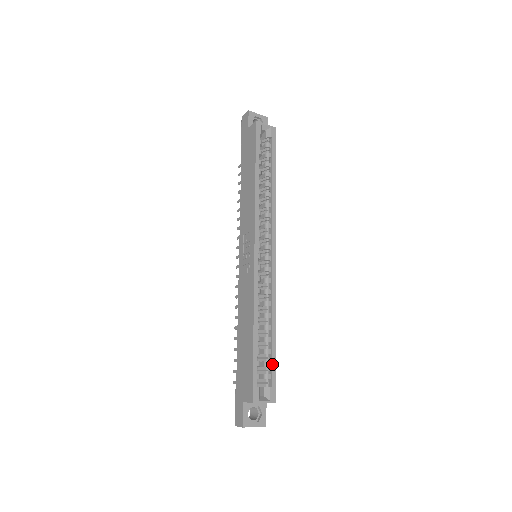
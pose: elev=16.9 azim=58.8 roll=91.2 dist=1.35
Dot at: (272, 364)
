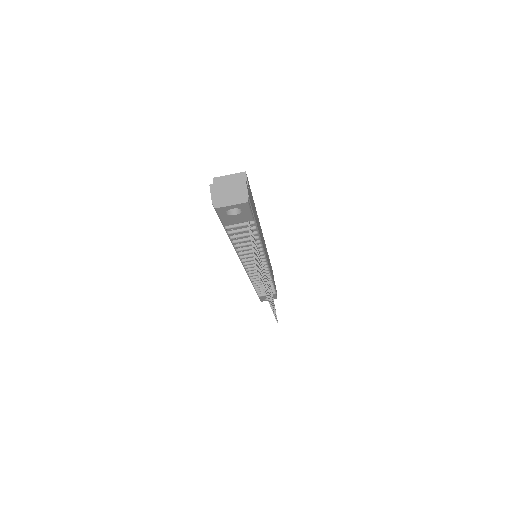
Dot at: occluded
